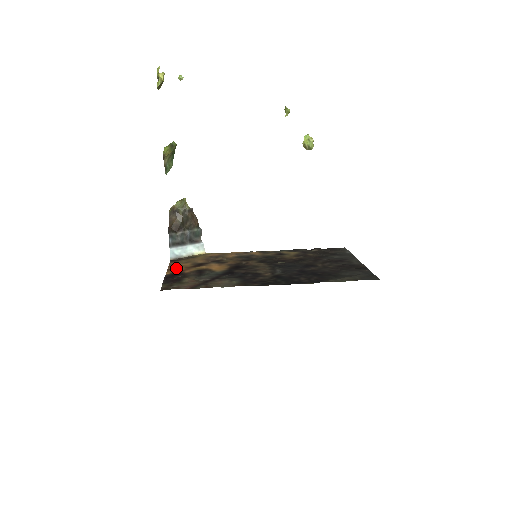
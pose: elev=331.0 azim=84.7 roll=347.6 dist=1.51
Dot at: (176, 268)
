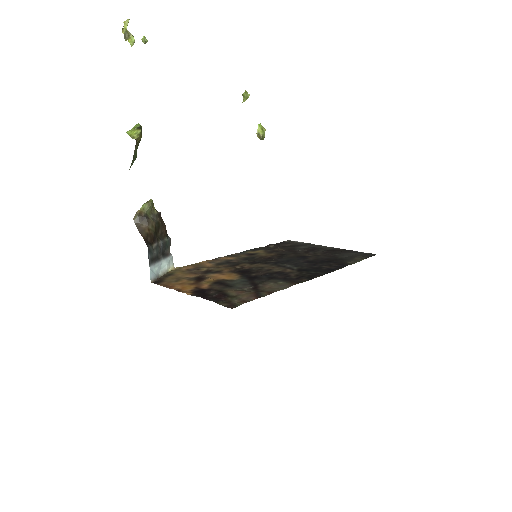
Dot at: (182, 287)
